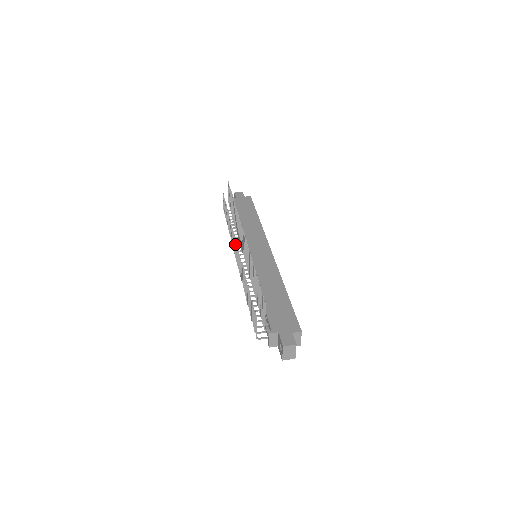
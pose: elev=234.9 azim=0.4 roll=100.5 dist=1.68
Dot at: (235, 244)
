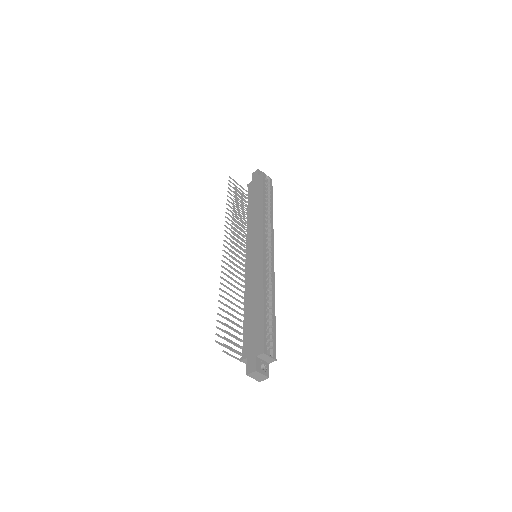
Dot at: occluded
